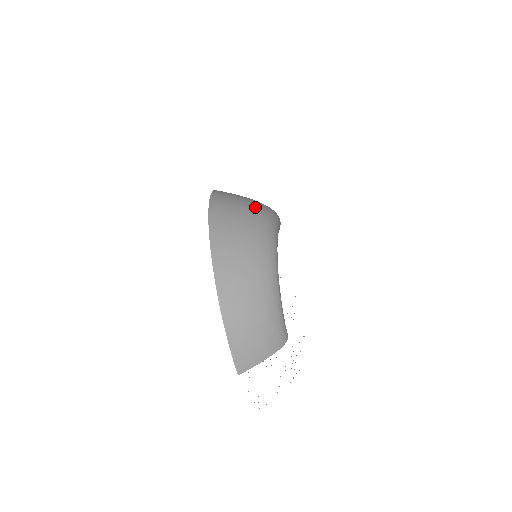
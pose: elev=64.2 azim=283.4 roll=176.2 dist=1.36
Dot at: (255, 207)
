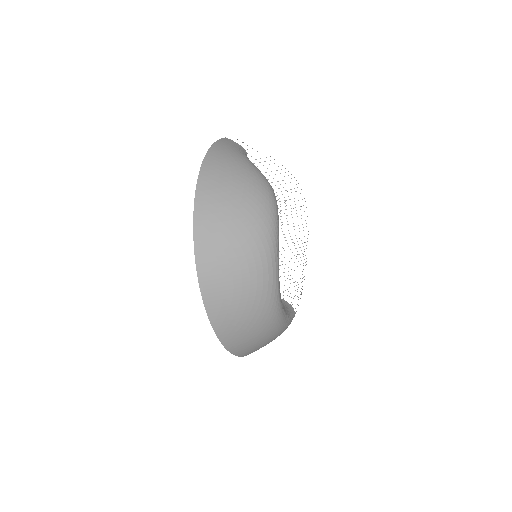
Dot at: (250, 267)
